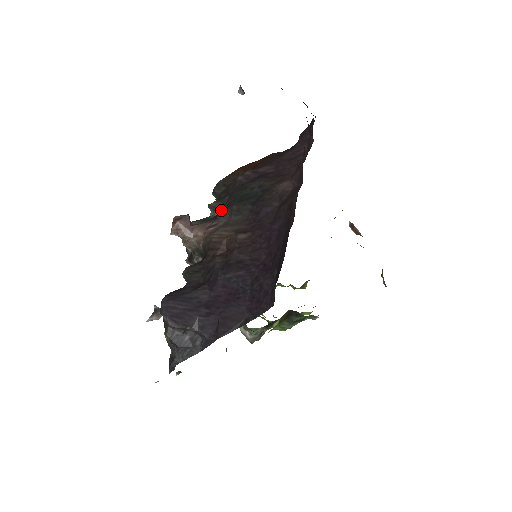
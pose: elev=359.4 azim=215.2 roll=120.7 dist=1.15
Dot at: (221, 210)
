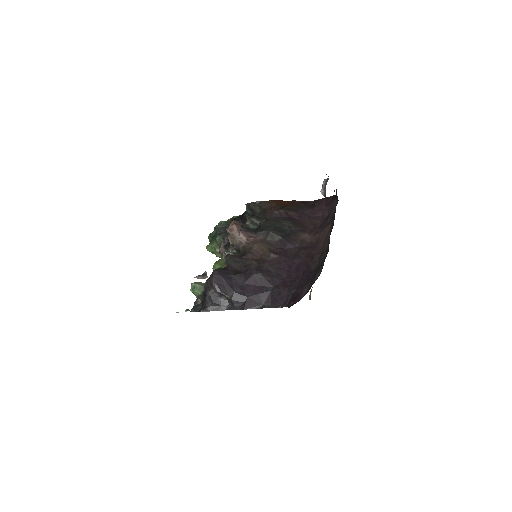
Dot at: (257, 225)
